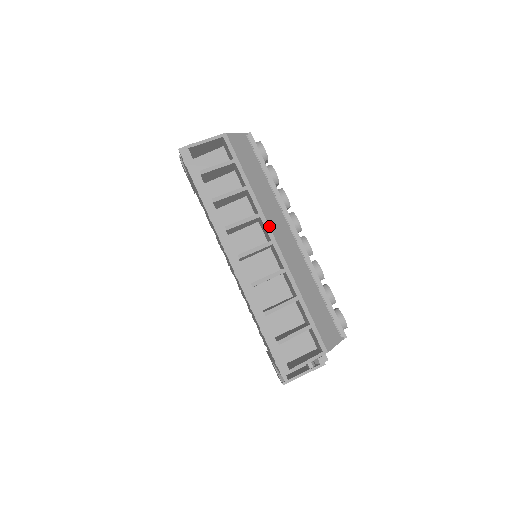
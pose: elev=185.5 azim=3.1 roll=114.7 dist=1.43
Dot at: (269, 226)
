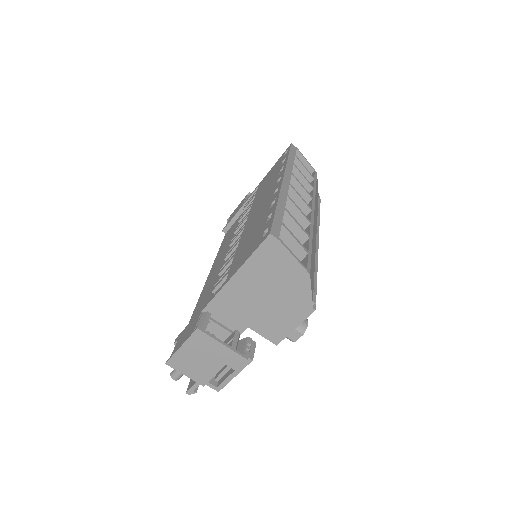
Dot at: occluded
